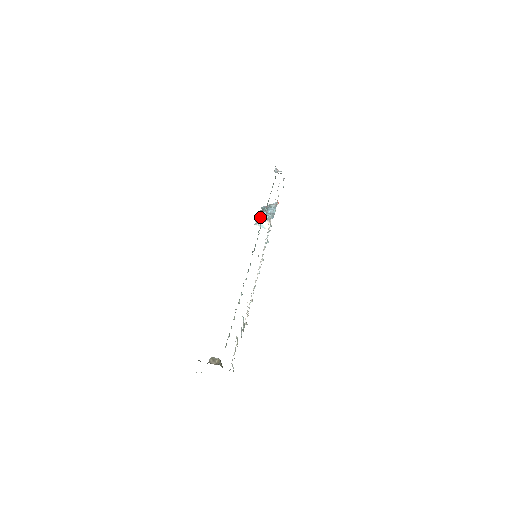
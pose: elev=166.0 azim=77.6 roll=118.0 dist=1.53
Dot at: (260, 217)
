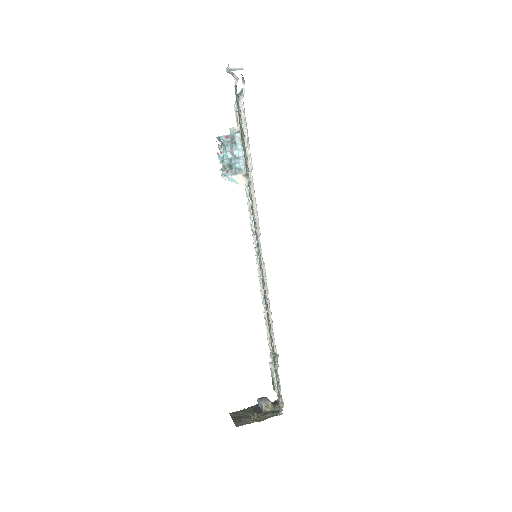
Dot at: (225, 163)
